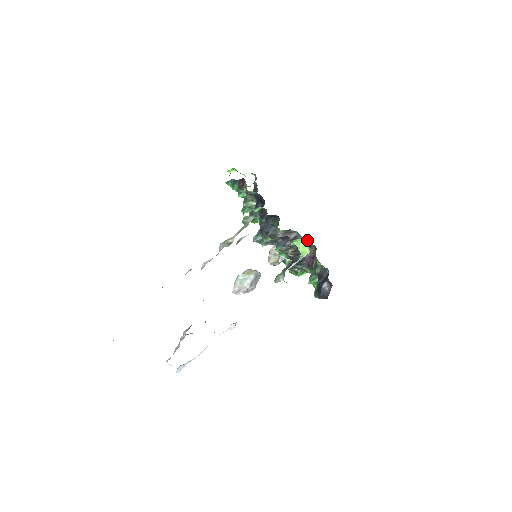
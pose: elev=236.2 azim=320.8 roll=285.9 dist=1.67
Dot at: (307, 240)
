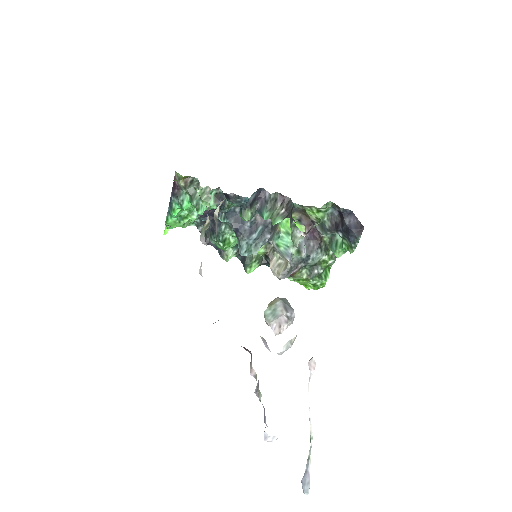
Dot at: occluded
